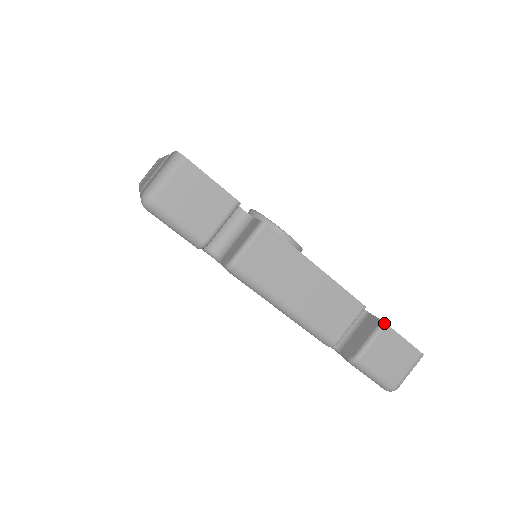
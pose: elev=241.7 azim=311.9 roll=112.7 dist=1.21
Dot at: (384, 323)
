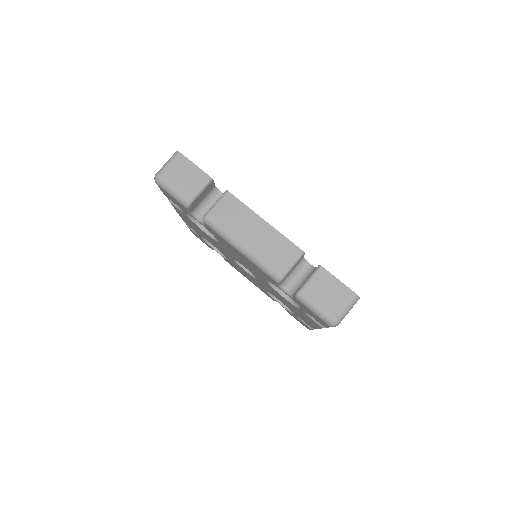
Dot at: occluded
